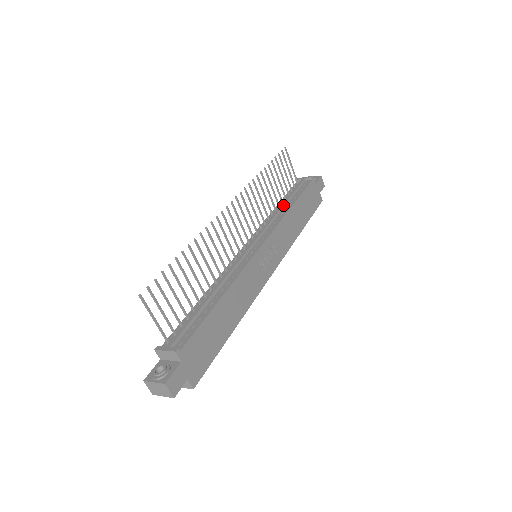
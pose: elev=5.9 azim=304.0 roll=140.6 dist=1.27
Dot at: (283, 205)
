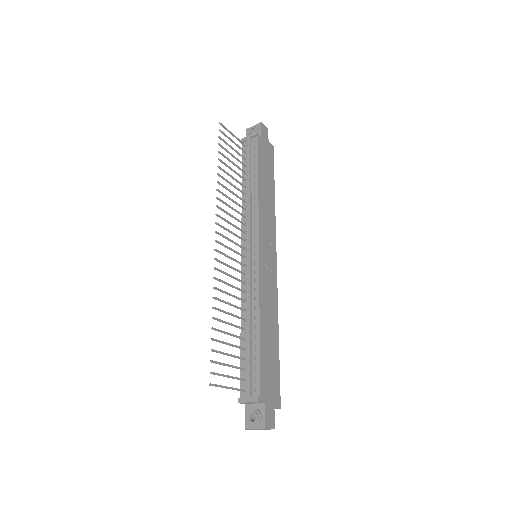
Dot at: (249, 187)
